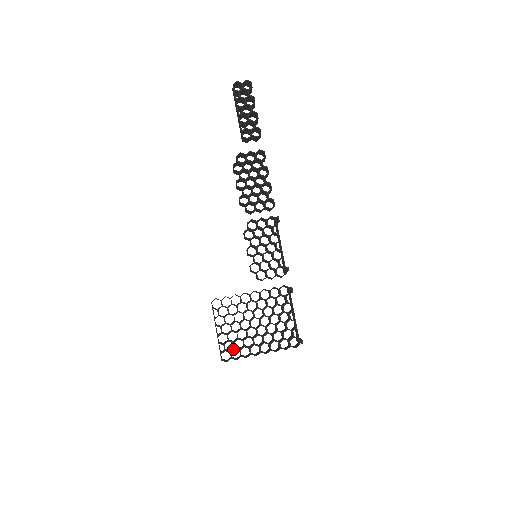
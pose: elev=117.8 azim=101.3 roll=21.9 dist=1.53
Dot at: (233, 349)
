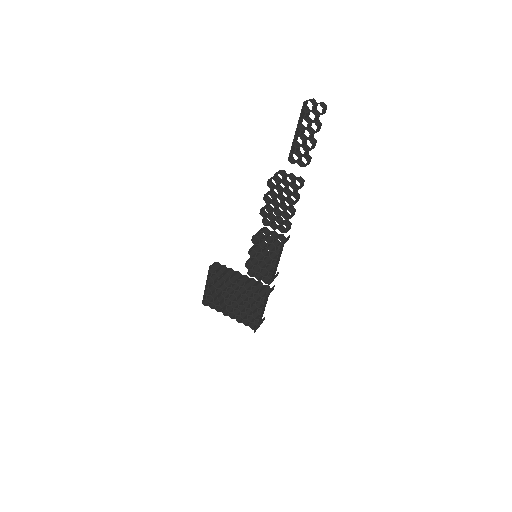
Dot at: (212, 302)
